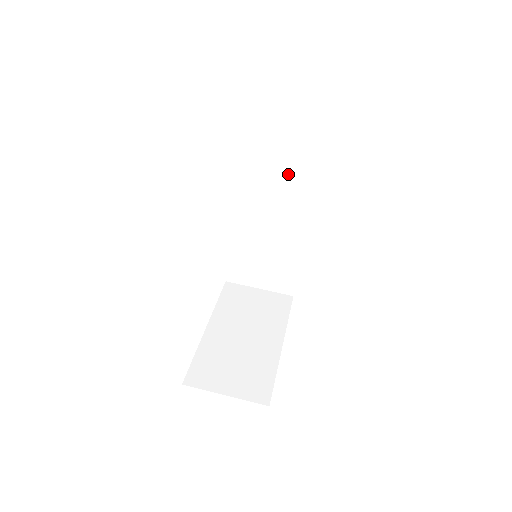
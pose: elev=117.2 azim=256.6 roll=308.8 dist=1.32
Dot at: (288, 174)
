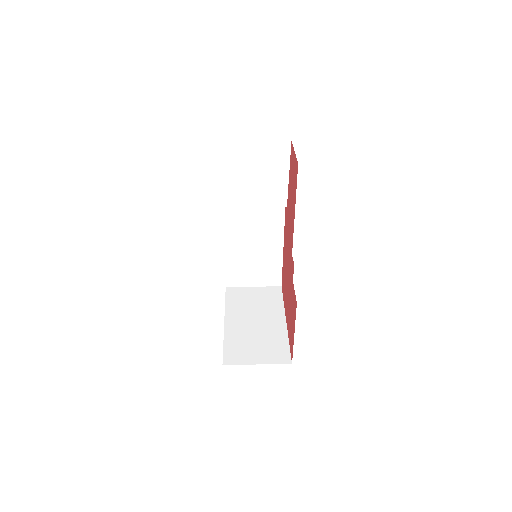
Dot at: (266, 191)
